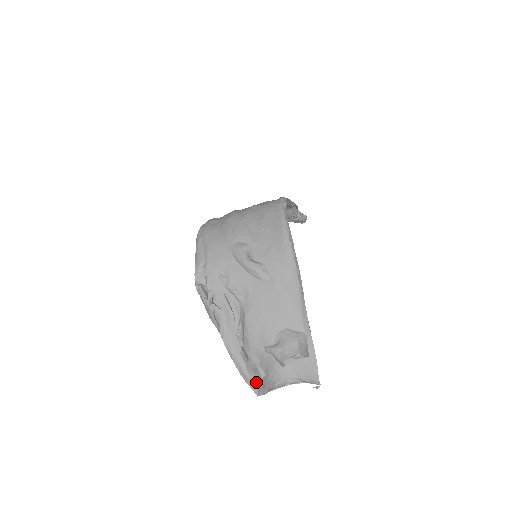
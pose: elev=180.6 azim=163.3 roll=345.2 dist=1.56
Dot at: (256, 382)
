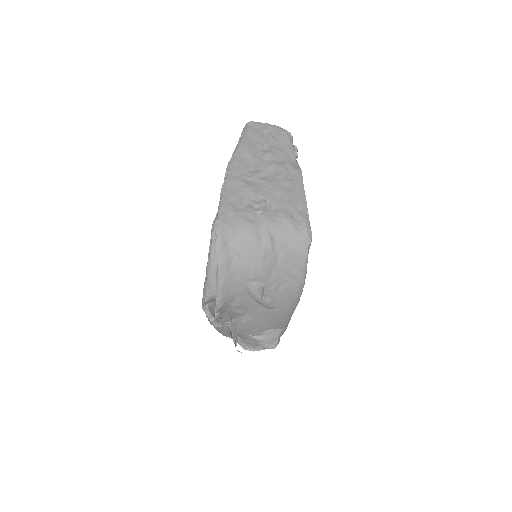
Dot at: (229, 335)
